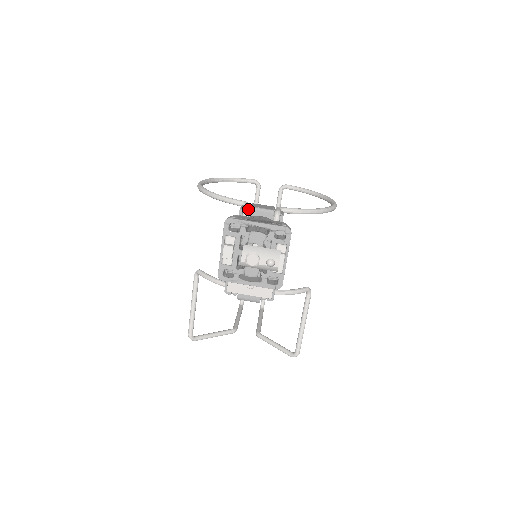
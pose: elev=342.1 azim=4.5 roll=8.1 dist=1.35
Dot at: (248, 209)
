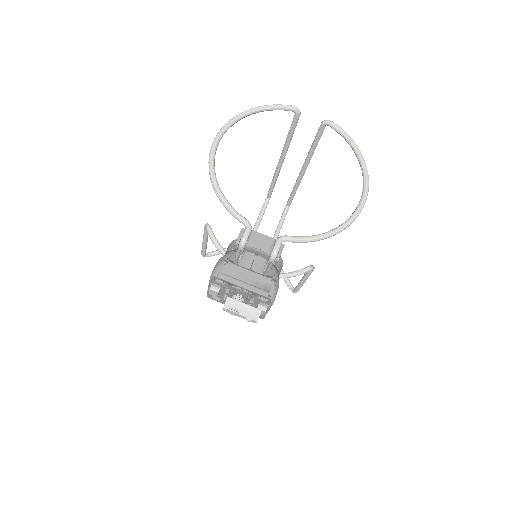
Dot at: (244, 243)
